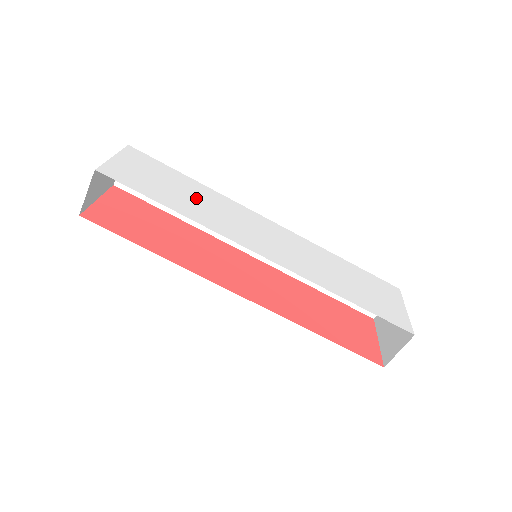
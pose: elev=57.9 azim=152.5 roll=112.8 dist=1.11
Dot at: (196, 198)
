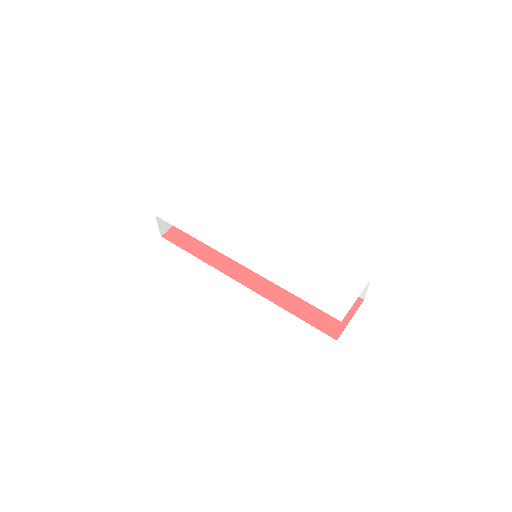
Dot at: (215, 221)
